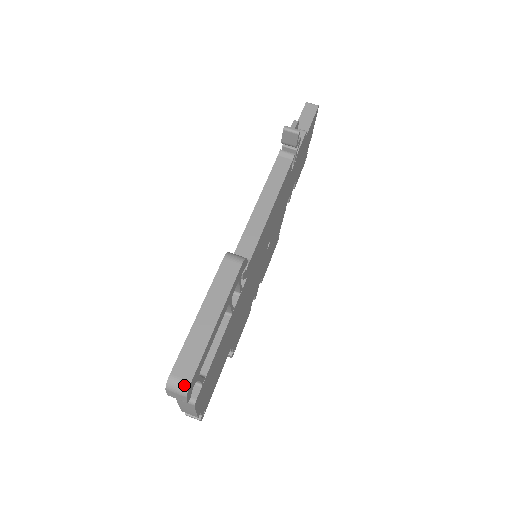
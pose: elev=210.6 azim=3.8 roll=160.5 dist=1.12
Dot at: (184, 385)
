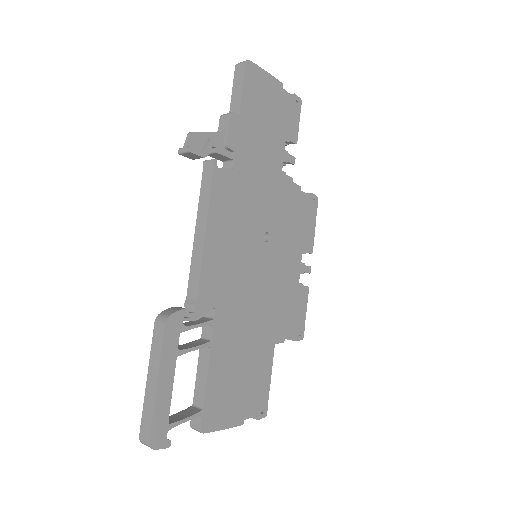
Dot at: (147, 443)
